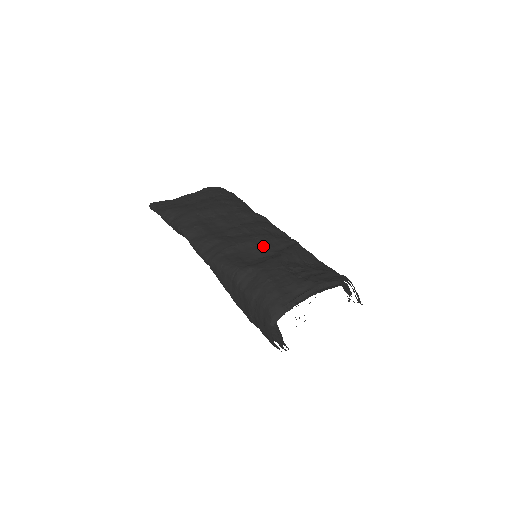
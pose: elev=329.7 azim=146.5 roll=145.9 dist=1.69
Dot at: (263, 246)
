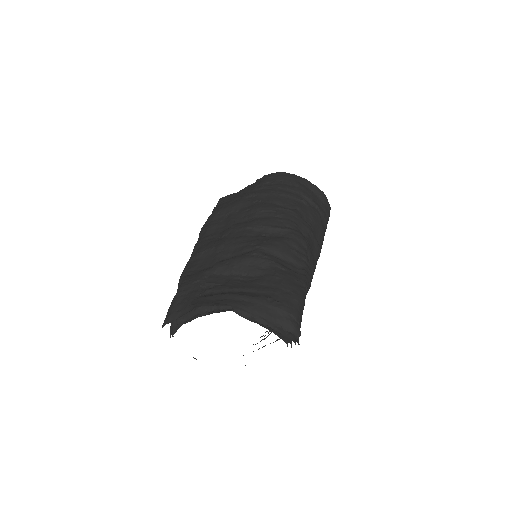
Dot at: (224, 252)
